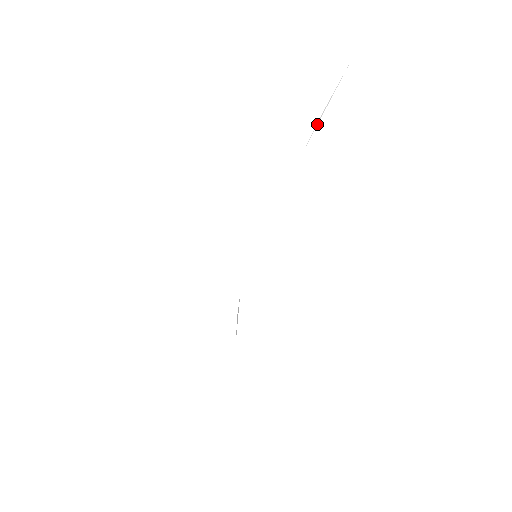
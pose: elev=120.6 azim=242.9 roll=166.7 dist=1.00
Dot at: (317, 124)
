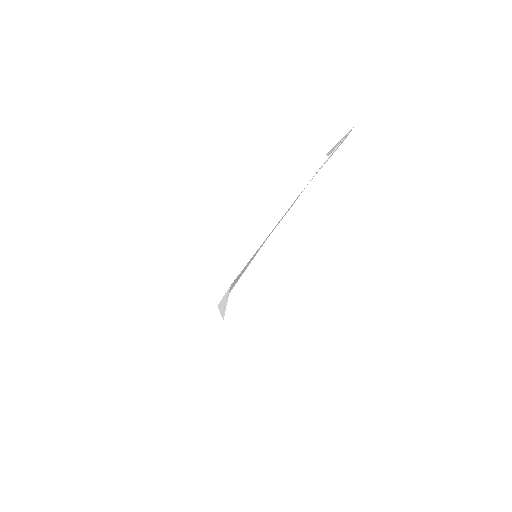
Dot at: (322, 165)
